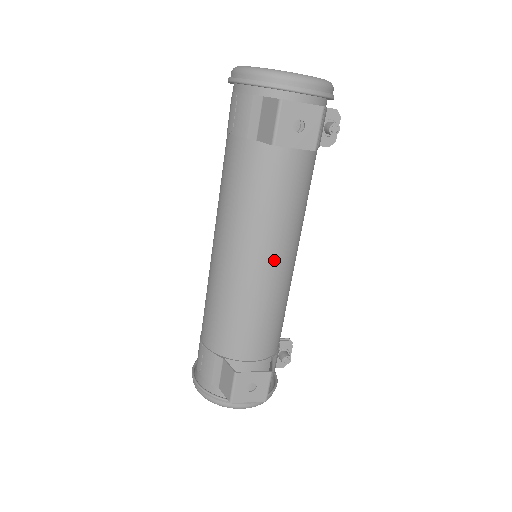
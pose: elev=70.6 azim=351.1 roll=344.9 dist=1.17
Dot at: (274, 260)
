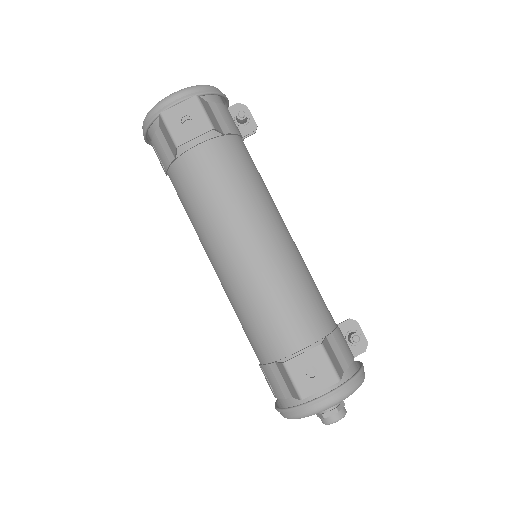
Dot at: (254, 240)
